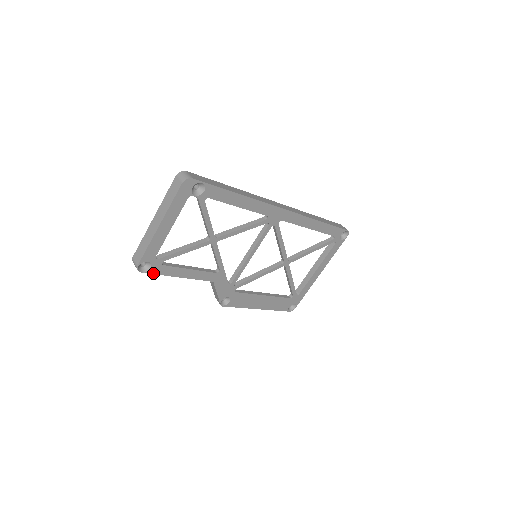
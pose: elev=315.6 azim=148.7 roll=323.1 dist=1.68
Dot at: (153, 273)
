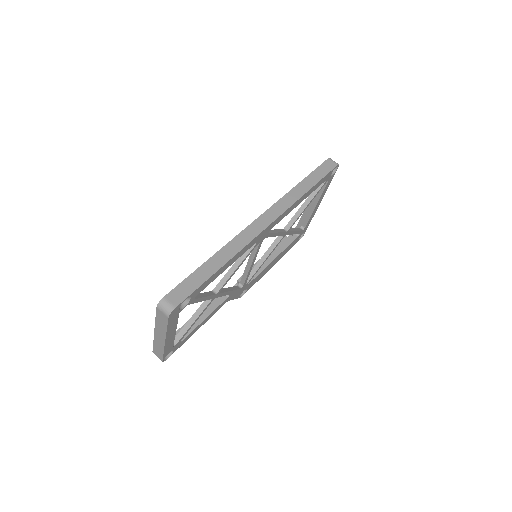
Dot at: occluded
